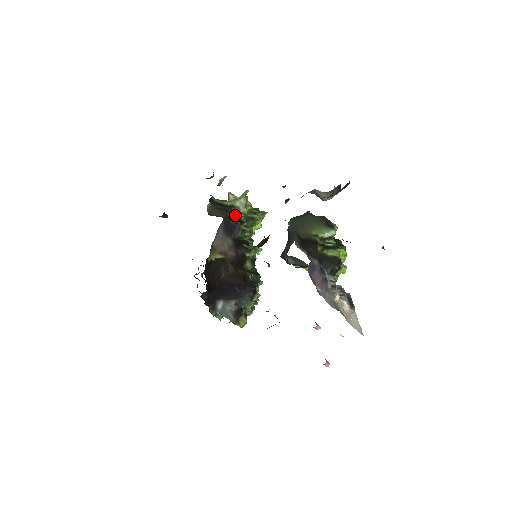
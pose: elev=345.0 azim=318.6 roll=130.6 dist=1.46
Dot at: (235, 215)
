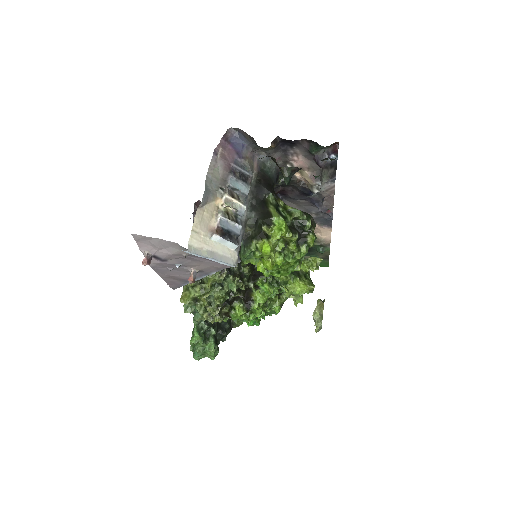
Dot at: occluded
